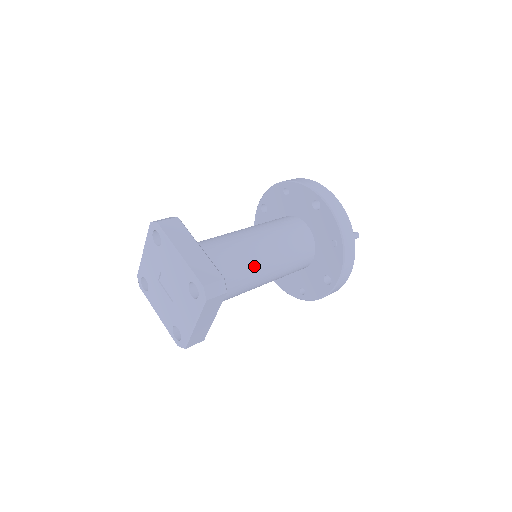
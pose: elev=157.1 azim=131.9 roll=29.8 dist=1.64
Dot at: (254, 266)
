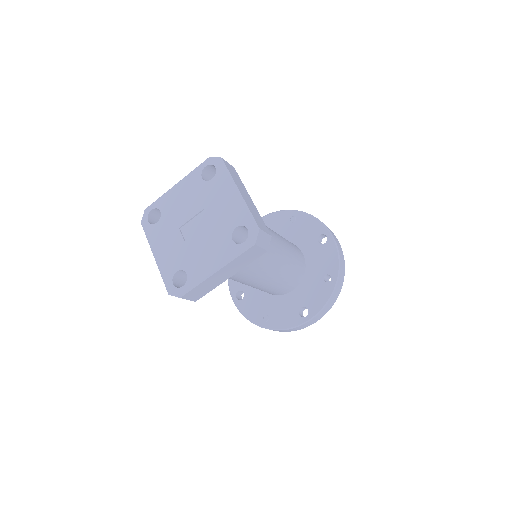
Dot at: occluded
